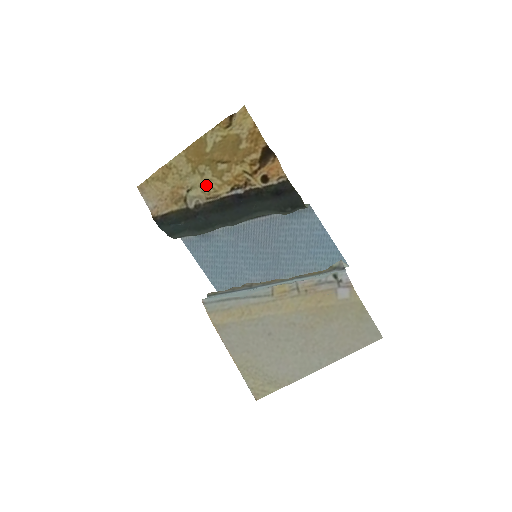
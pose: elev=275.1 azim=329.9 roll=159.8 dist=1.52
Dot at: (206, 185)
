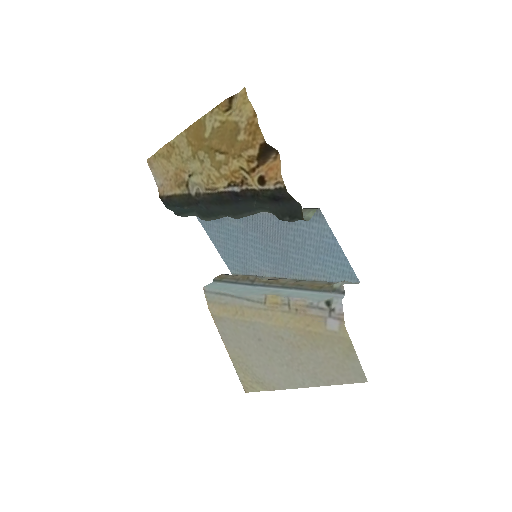
Dot at: (205, 174)
